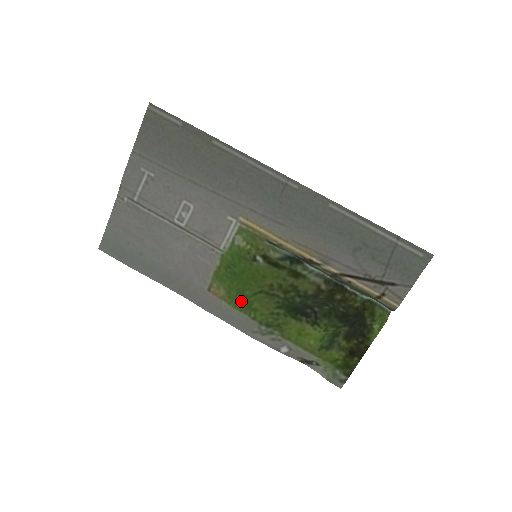
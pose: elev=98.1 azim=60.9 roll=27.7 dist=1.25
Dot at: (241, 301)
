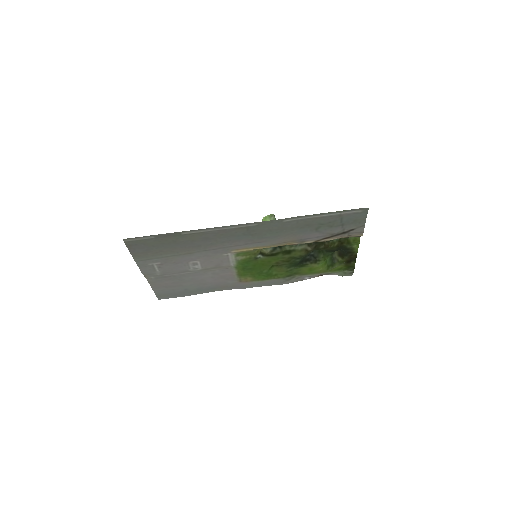
Dot at: (264, 276)
